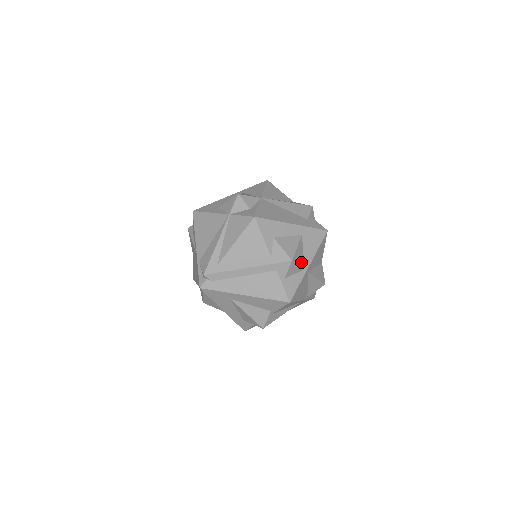
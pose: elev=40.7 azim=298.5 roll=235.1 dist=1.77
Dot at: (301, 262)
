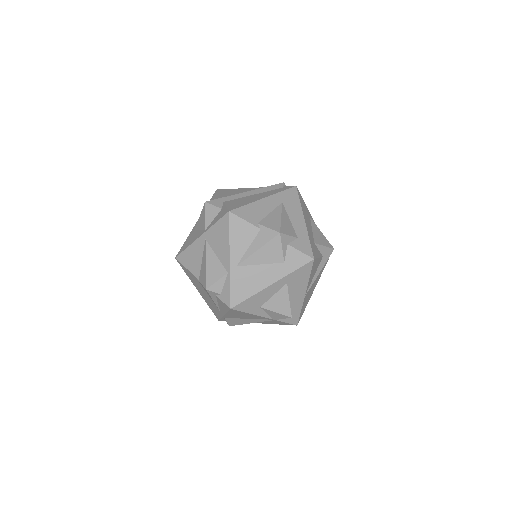
Dot at: occluded
